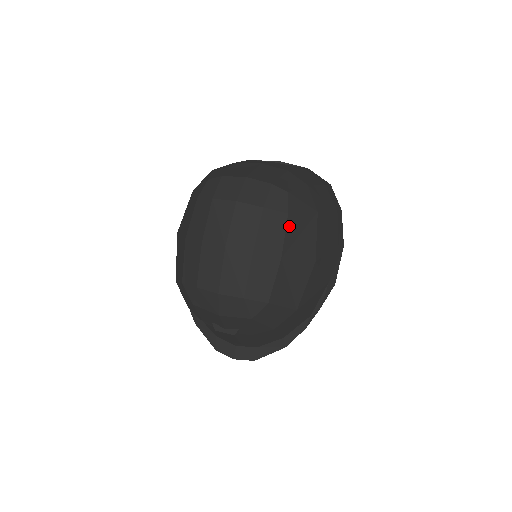
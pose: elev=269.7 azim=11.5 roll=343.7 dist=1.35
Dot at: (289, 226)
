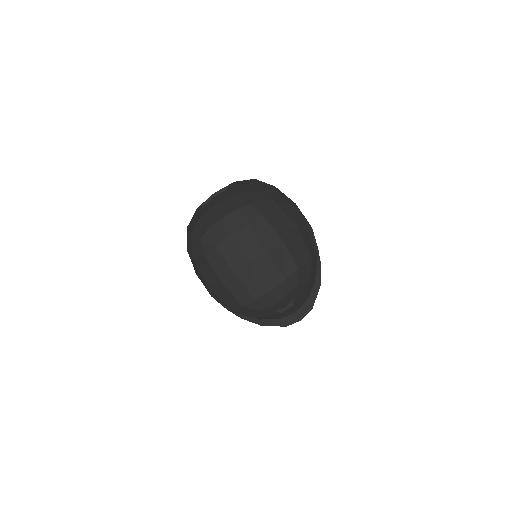
Dot at: (269, 221)
